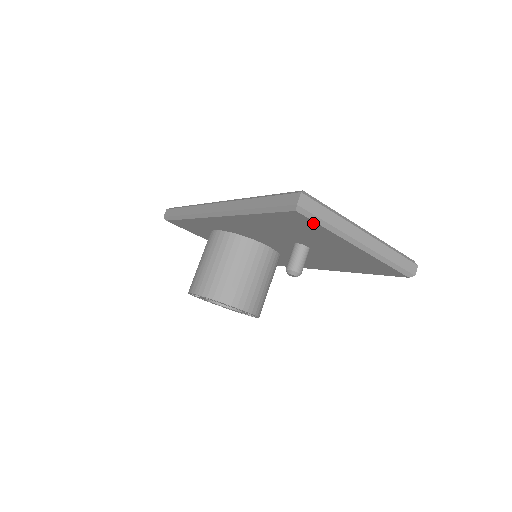
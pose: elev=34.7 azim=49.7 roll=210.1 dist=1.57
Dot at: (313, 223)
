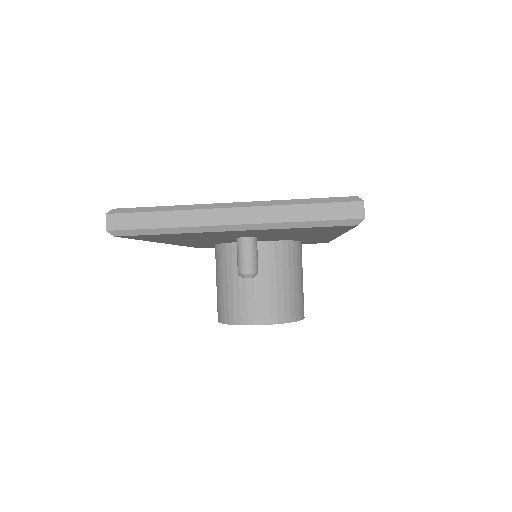
Dot at: (152, 235)
